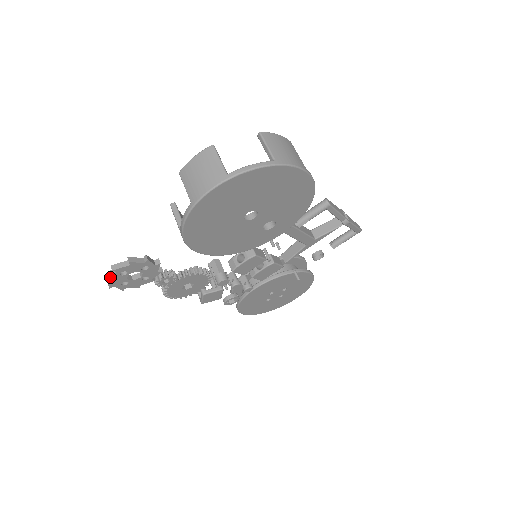
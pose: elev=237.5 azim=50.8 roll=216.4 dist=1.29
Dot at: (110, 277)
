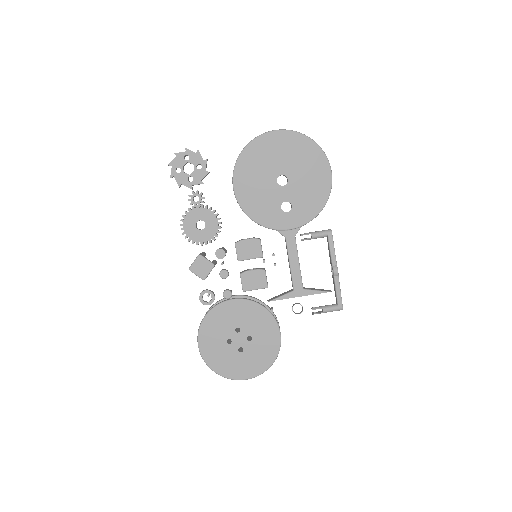
Dot at: (179, 153)
